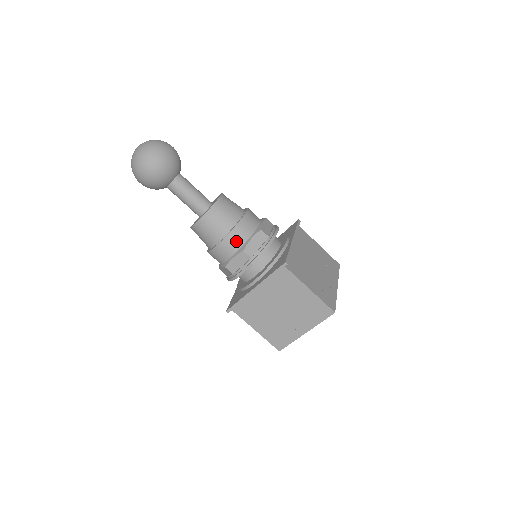
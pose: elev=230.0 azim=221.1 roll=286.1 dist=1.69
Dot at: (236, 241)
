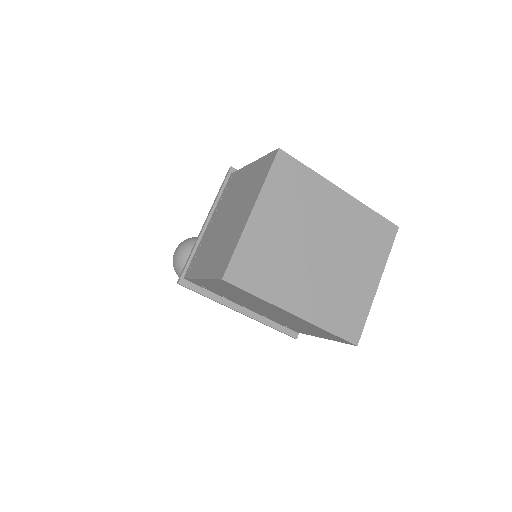
Dot at: occluded
